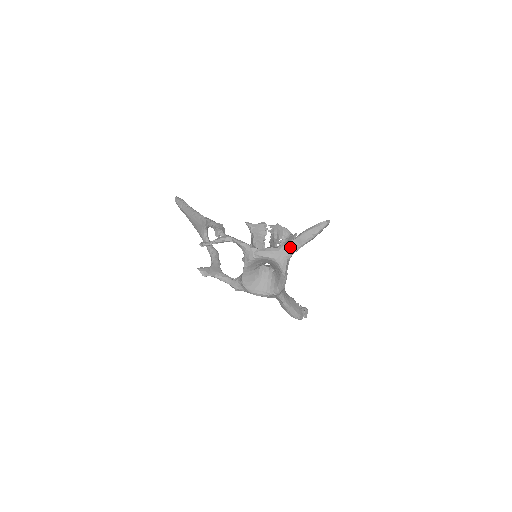
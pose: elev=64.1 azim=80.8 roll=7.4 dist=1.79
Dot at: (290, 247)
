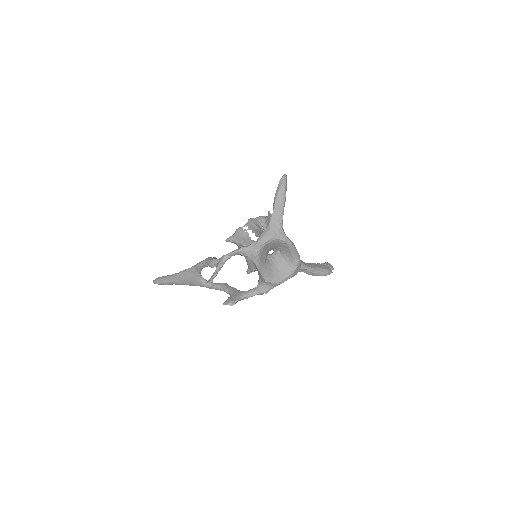
Dot at: (276, 219)
